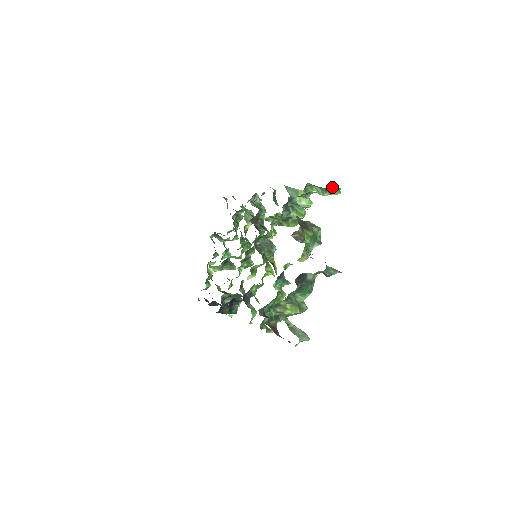
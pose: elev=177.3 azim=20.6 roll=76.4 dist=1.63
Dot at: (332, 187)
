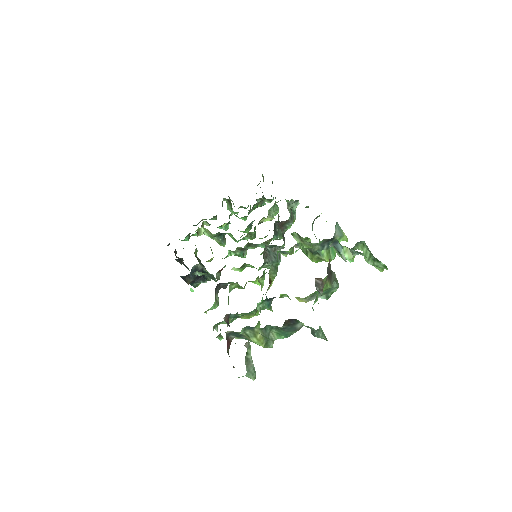
Dot at: occluded
